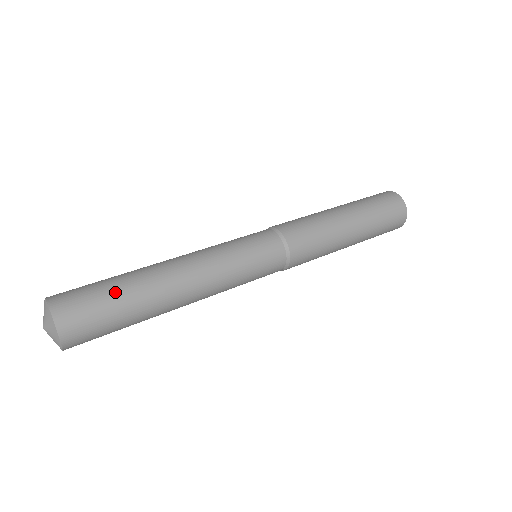
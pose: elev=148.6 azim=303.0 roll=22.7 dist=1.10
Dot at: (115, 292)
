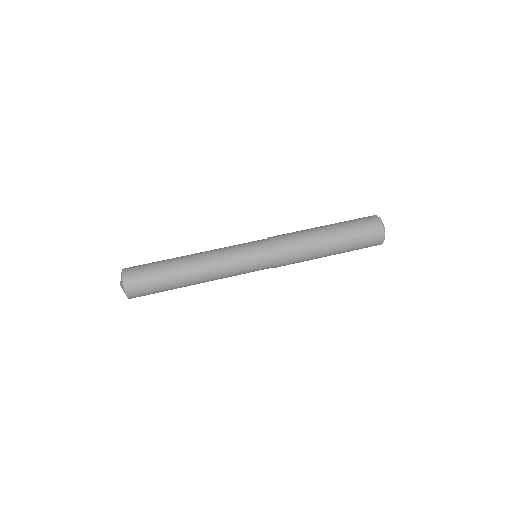
Dot at: (162, 289)
